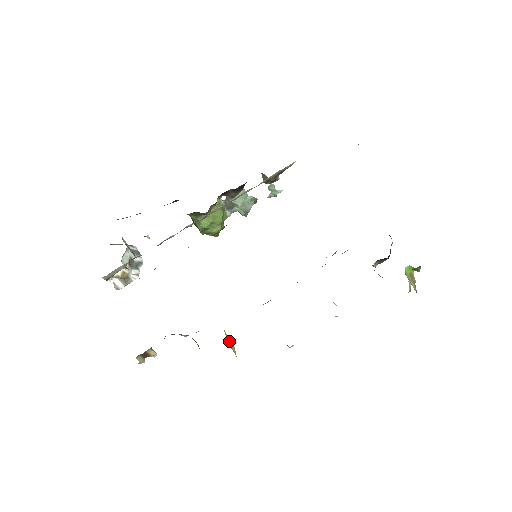
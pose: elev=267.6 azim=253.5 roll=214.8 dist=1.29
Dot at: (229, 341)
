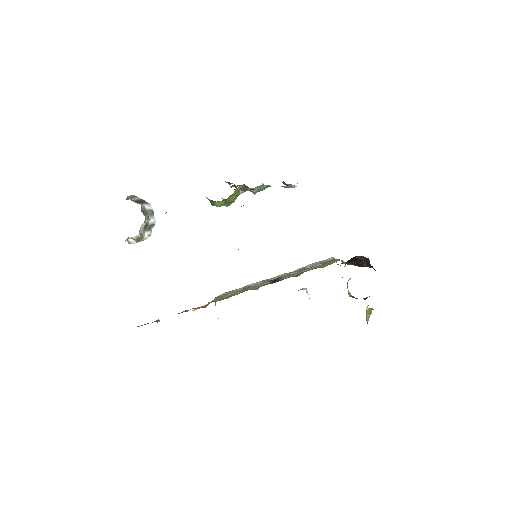
Dot at: occluded
